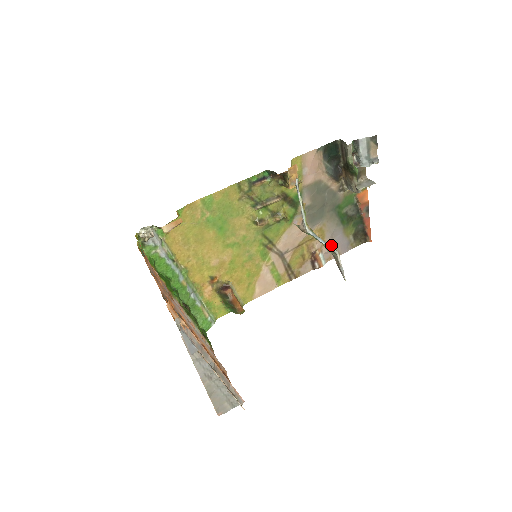
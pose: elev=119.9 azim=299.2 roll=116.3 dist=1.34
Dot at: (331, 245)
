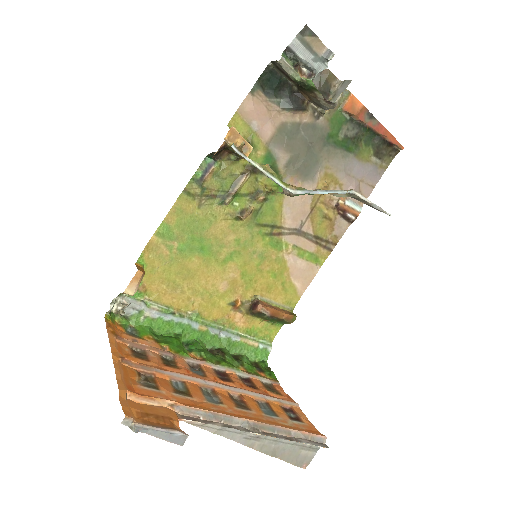
Dot at: (353, 184)
